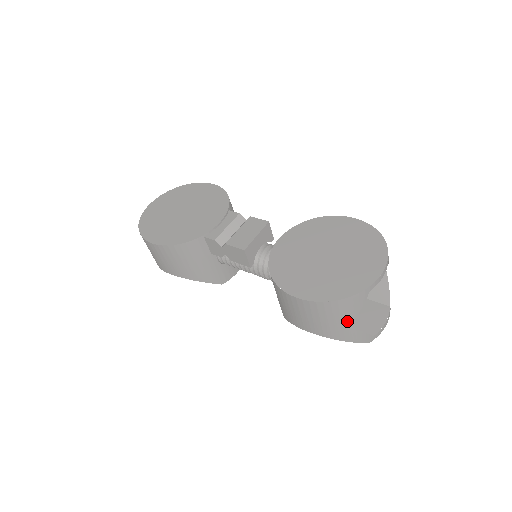
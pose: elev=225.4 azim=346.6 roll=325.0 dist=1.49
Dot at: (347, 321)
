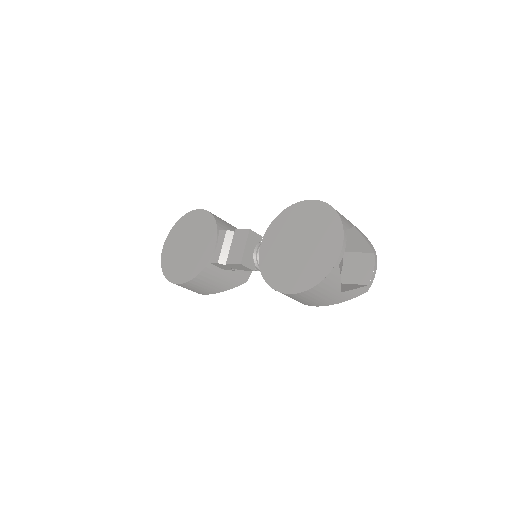
Dot at: (336, 291)
